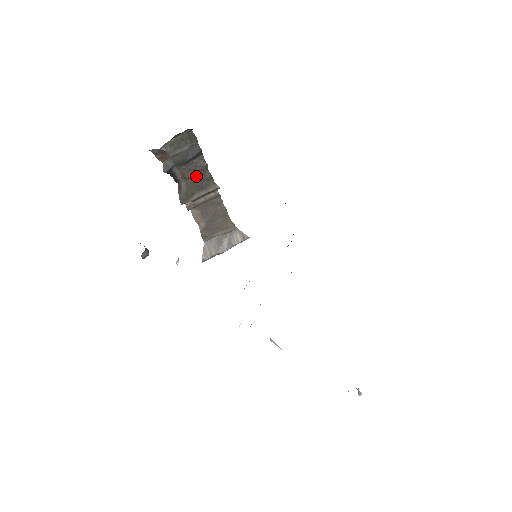
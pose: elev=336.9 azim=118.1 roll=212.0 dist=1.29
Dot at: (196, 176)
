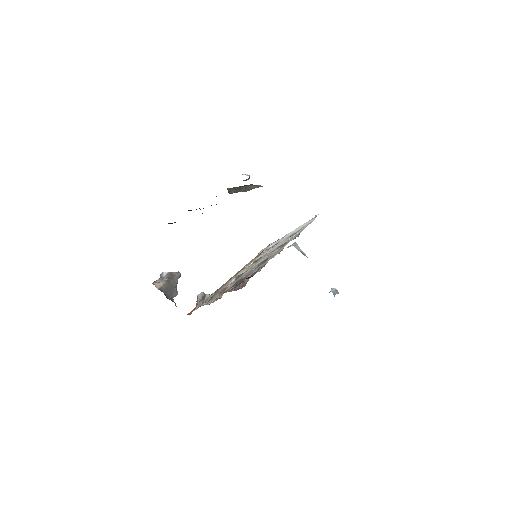
Dot at: occluded
